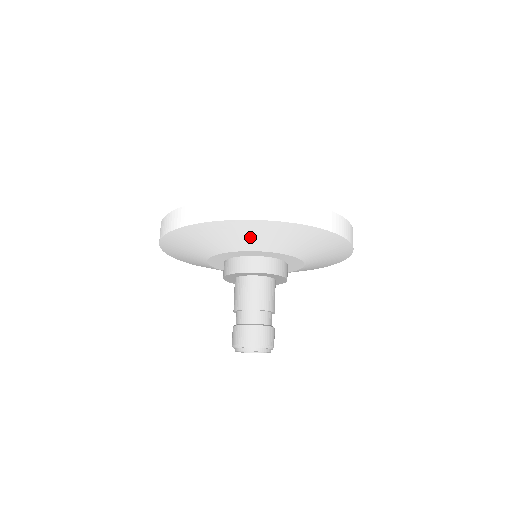
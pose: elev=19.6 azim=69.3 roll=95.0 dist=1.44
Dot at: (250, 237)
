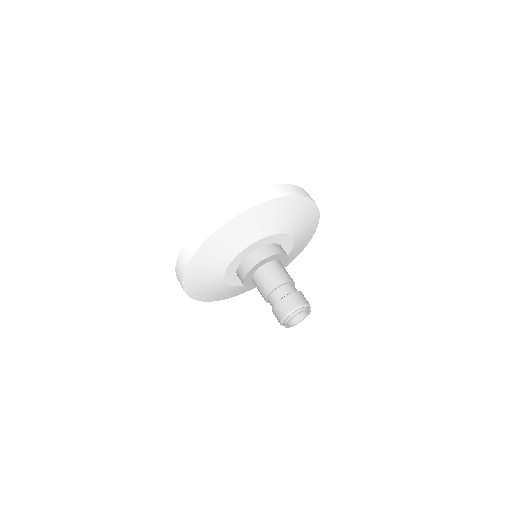
Dot at: (258, 224)
